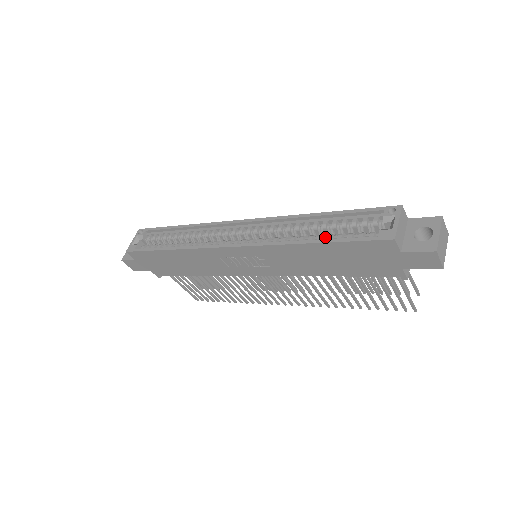
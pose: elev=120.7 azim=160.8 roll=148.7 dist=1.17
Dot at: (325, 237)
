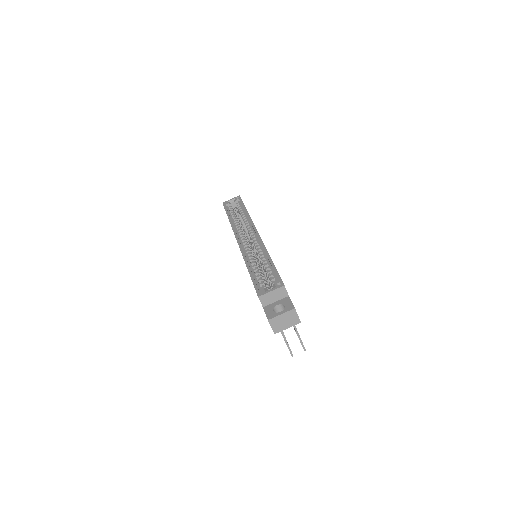
Dot at: (257, 271)
